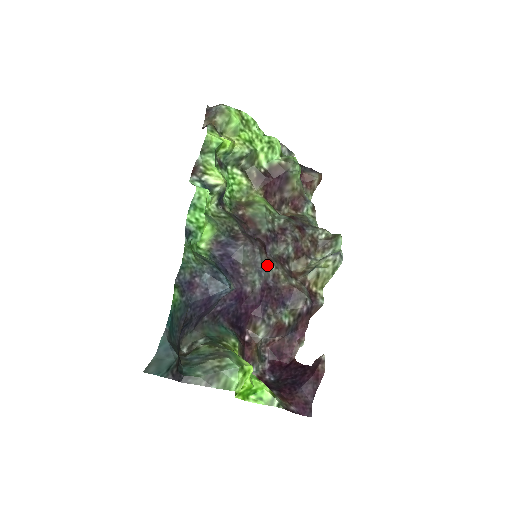
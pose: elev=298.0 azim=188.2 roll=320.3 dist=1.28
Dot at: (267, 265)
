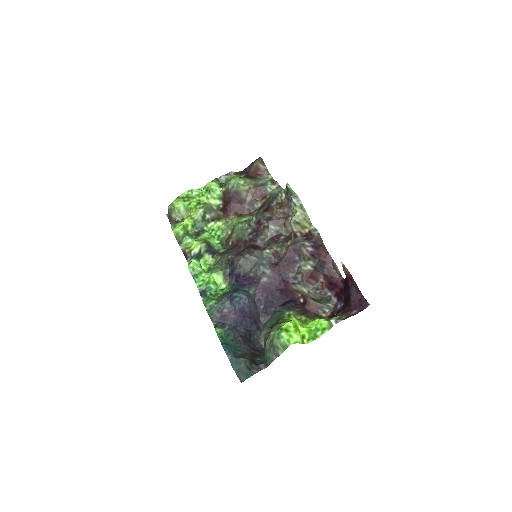
Dot at: (263, 254)
